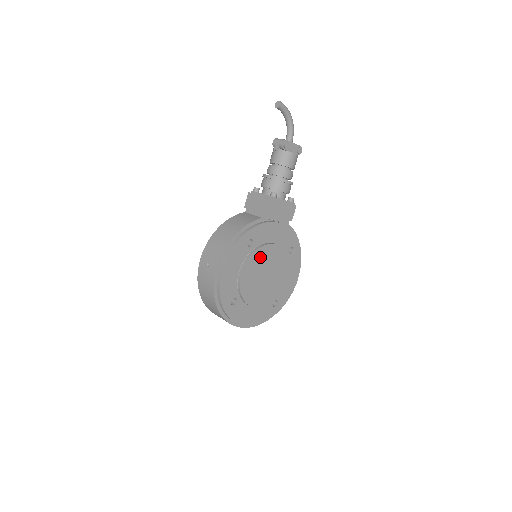
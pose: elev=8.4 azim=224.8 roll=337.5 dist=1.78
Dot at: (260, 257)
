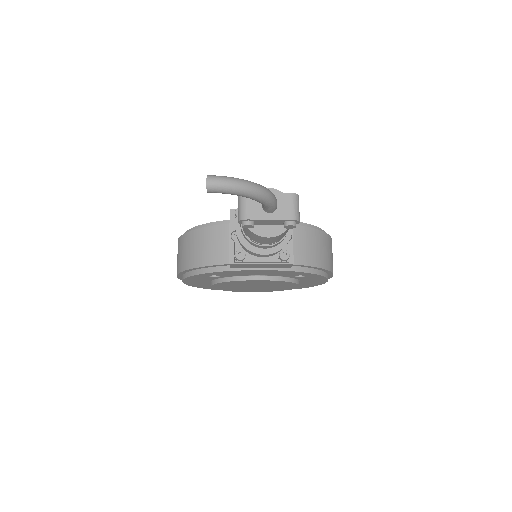
Dot at: (236, 283)
